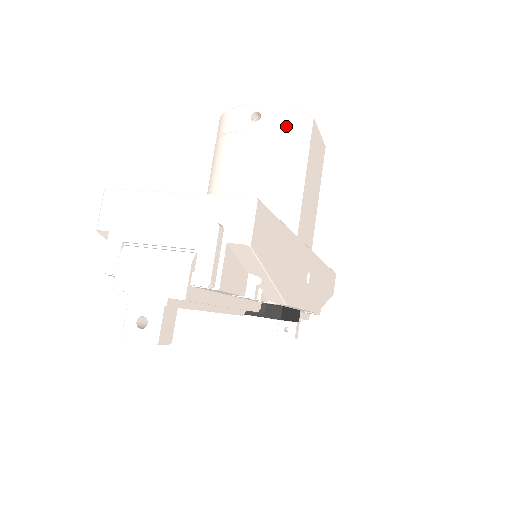
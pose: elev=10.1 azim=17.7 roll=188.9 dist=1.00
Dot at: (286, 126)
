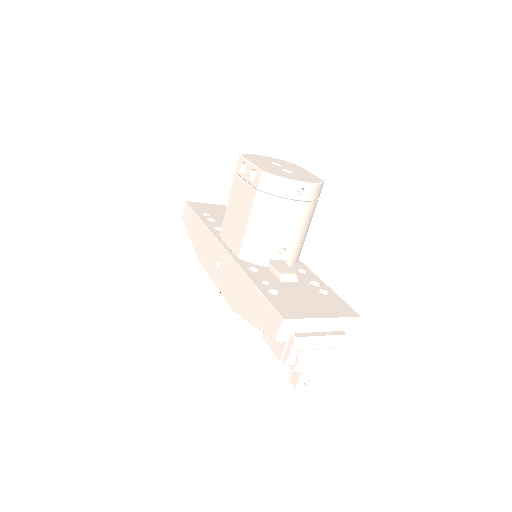
Dot at: (315, 197)
